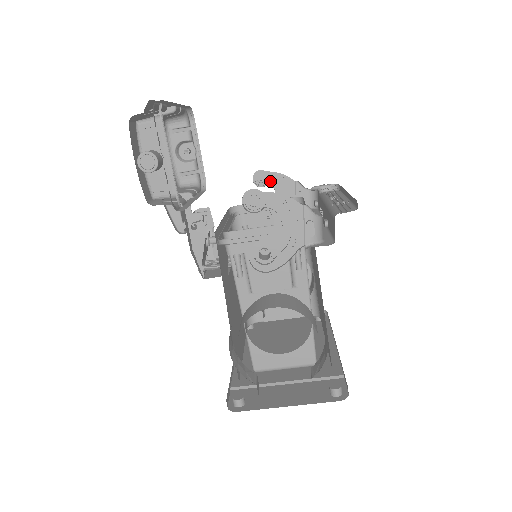
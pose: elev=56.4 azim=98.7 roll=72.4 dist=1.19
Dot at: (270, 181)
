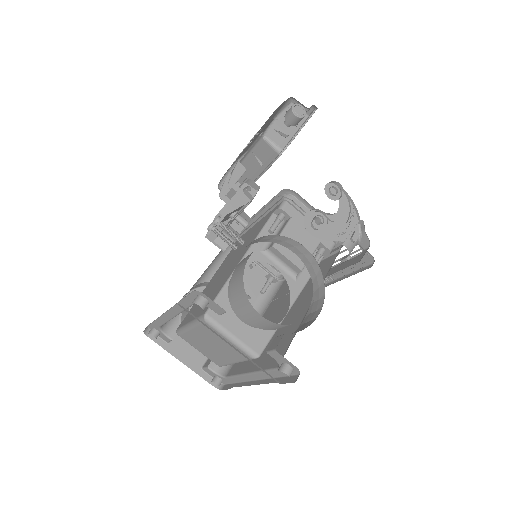
Dot at: occluded
